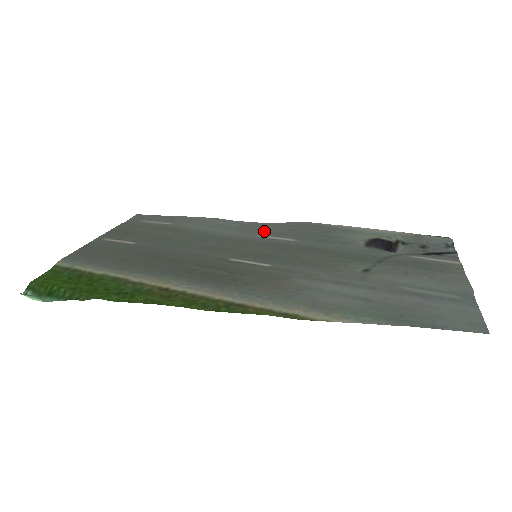
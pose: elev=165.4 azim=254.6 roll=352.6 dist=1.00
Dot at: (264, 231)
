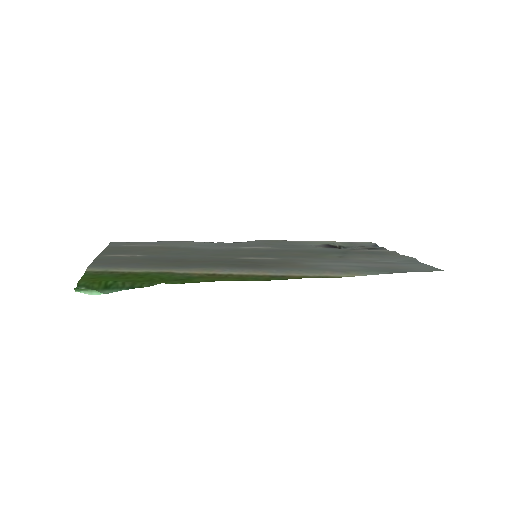
Dot at: (242, 245)
